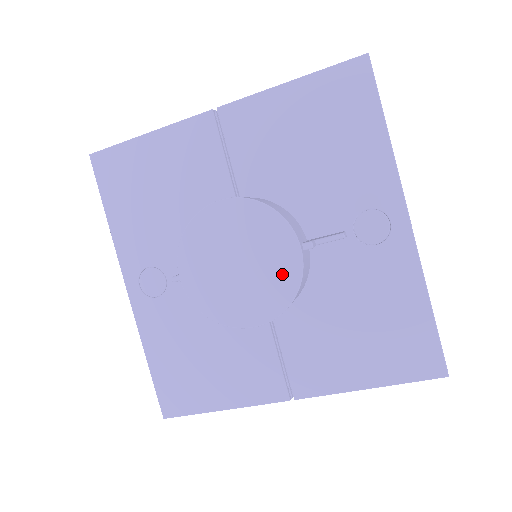
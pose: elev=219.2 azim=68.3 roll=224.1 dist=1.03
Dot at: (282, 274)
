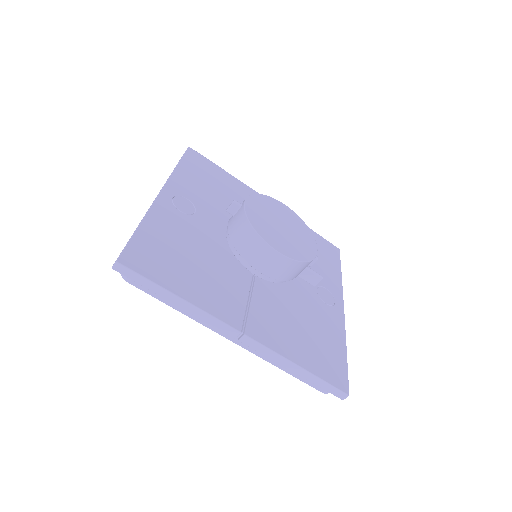
Dot at: (305, 249)
